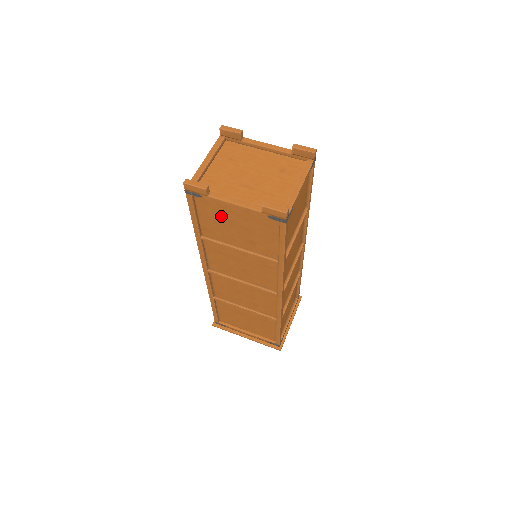
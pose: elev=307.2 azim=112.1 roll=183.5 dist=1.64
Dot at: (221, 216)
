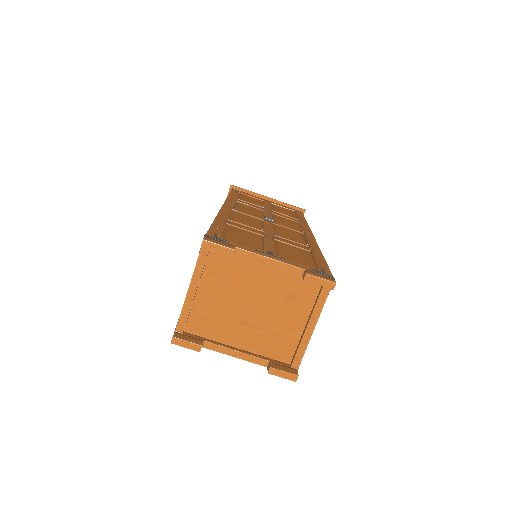
Dot at: occluded
